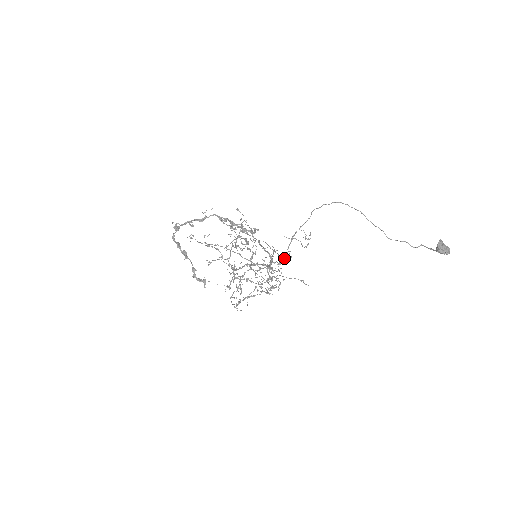
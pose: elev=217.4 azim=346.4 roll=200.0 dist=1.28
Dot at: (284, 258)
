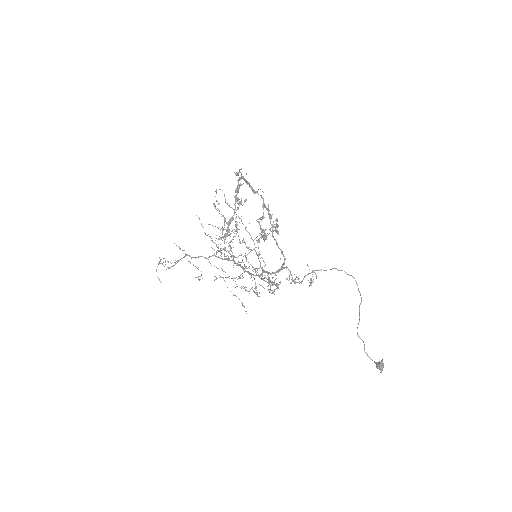
Dot at: (292, 279)
